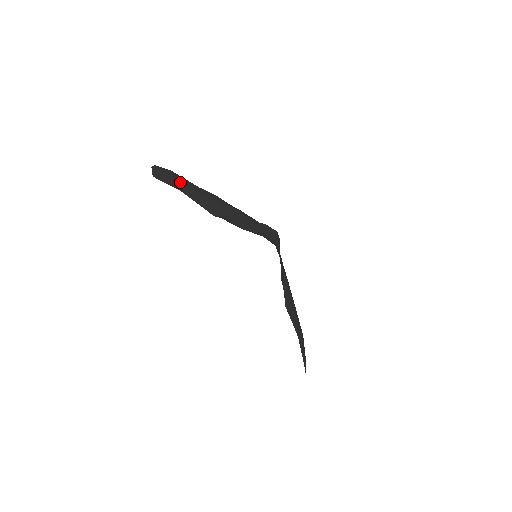
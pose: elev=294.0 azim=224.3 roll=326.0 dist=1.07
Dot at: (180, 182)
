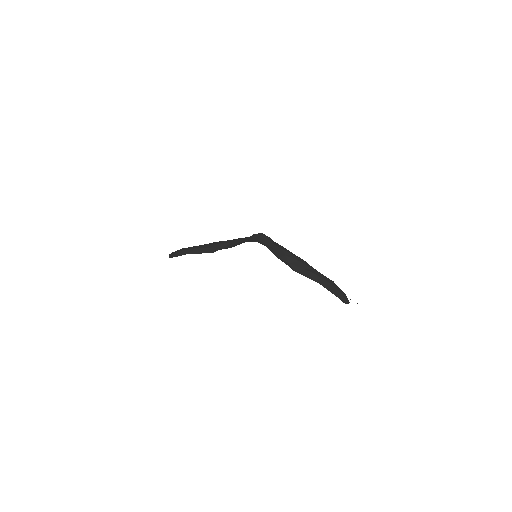
Dot at: (187, 250)
